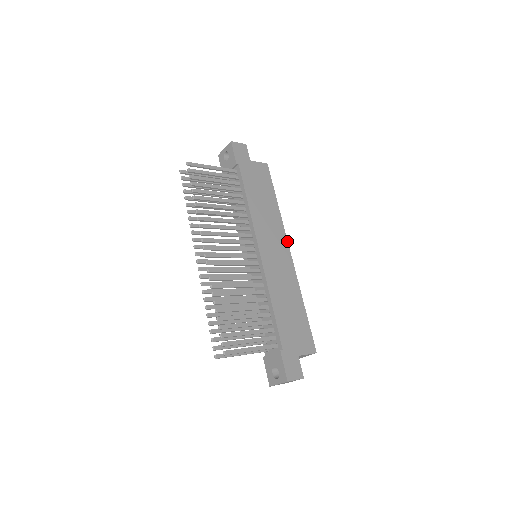
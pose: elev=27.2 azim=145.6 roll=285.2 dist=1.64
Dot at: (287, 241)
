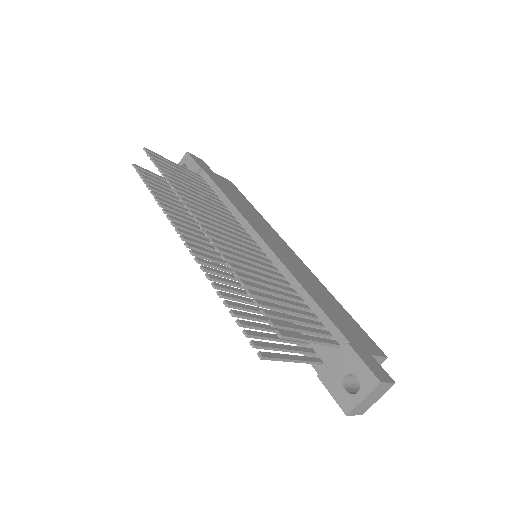
Dot at: (286, 243)
